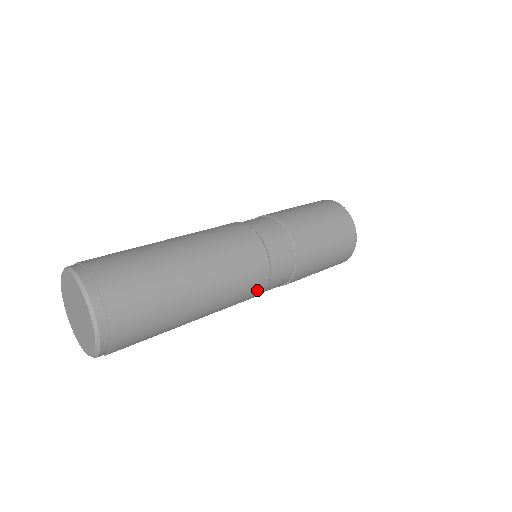
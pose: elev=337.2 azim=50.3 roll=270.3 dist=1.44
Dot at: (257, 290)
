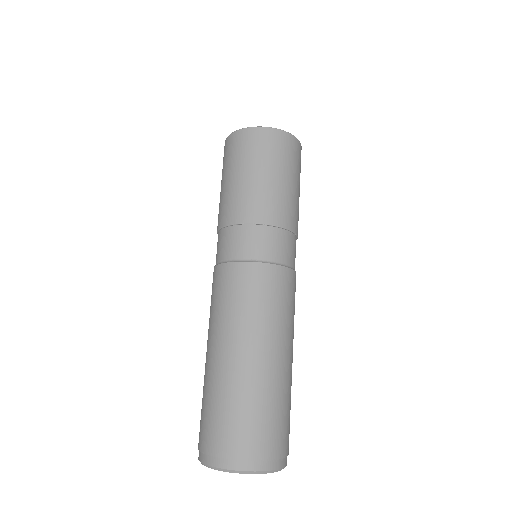
Dot at: occluded
